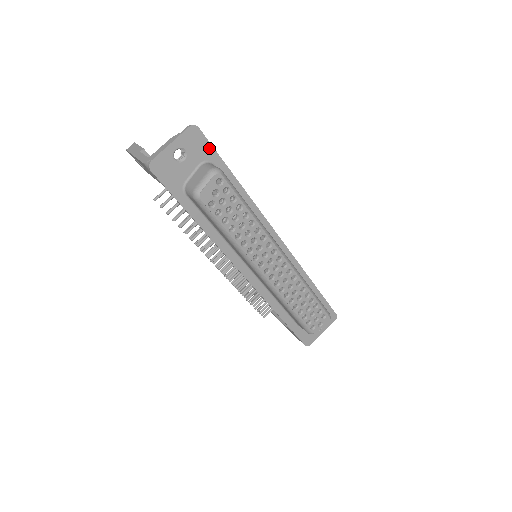
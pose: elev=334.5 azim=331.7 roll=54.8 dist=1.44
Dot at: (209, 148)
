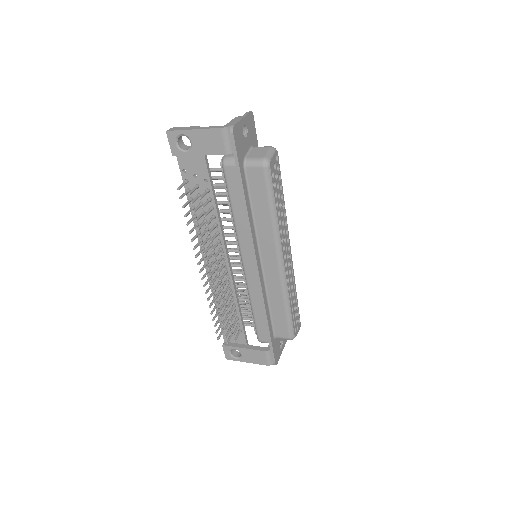
Dot at: (255, 136)
